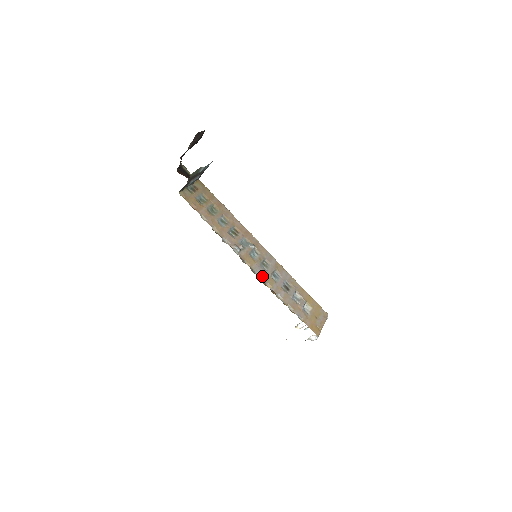
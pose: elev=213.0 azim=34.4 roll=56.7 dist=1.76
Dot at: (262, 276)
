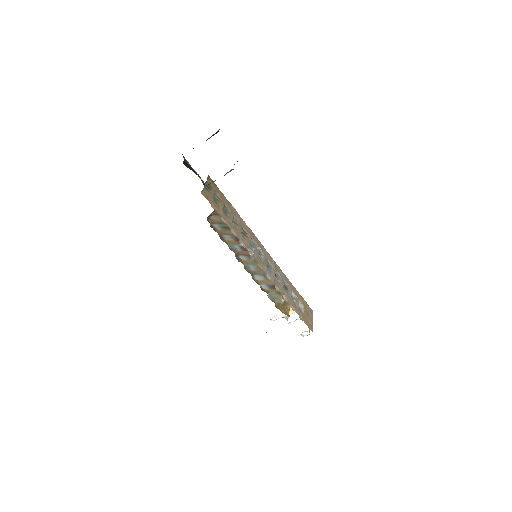
Dot at: (271, 278)
